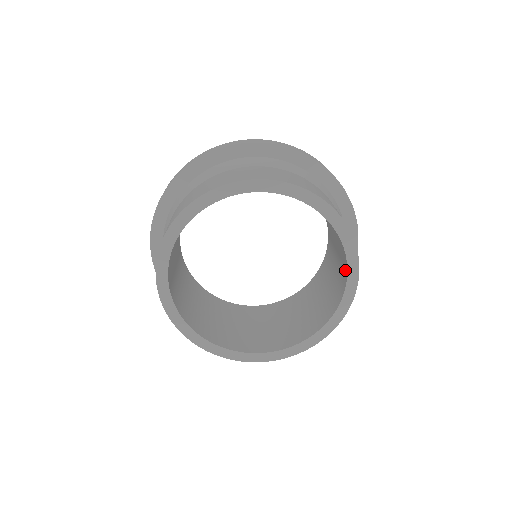
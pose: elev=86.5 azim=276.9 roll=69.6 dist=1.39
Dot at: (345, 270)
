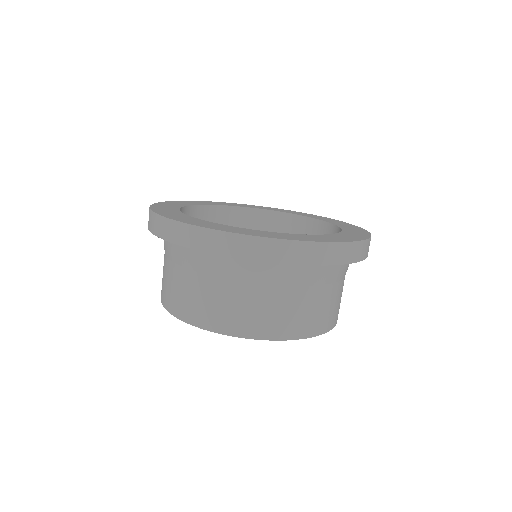
Dot at: occluded
